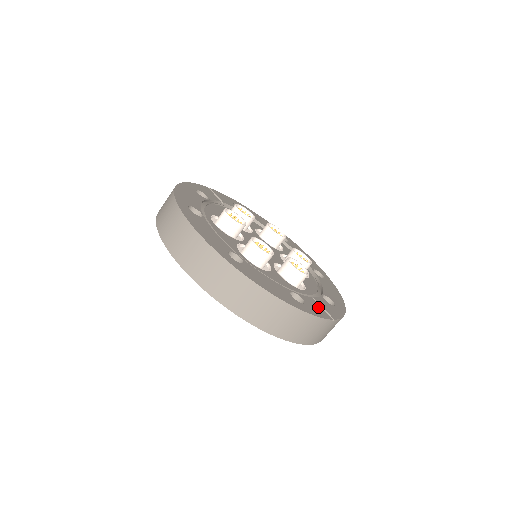
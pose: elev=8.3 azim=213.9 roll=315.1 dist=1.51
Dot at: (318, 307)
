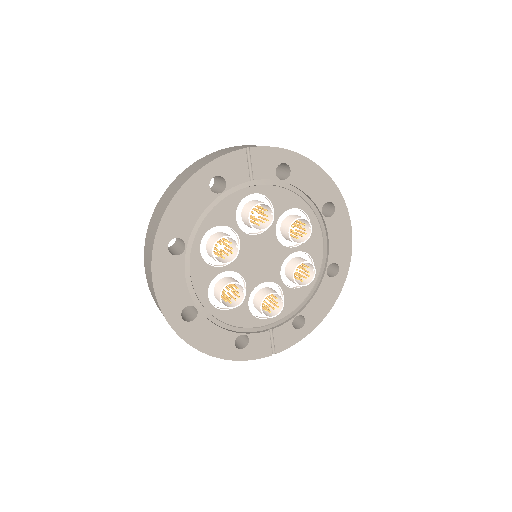
Dot at: (265, 344)
